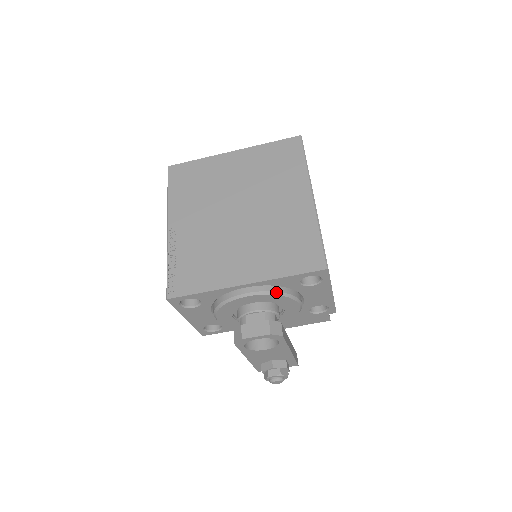
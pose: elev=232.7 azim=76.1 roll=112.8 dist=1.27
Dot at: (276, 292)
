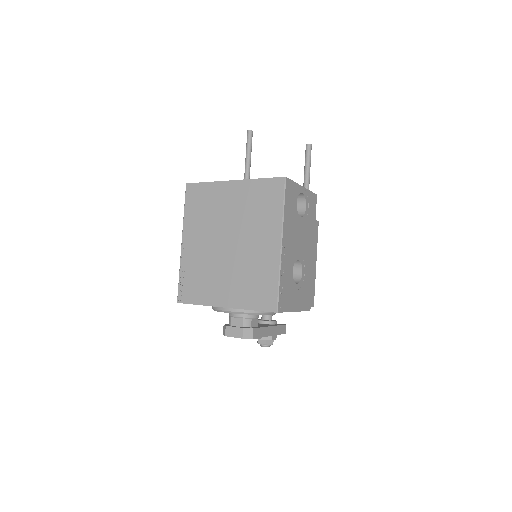
Dot at: (247, 313)
